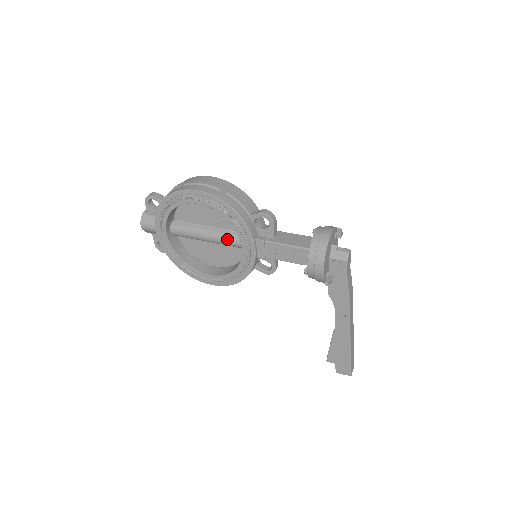
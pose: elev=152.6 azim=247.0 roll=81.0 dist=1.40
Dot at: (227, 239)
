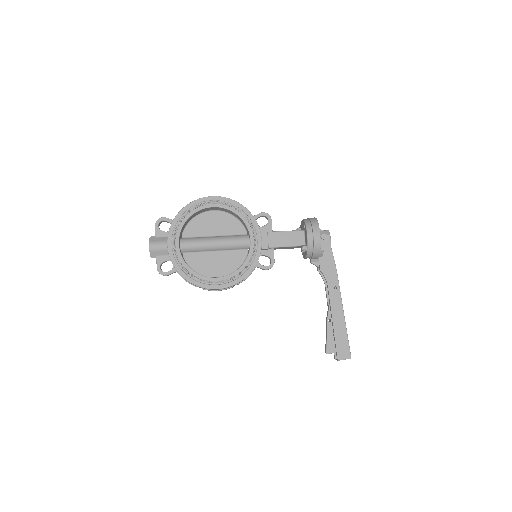
Dot at: (234, 239)
